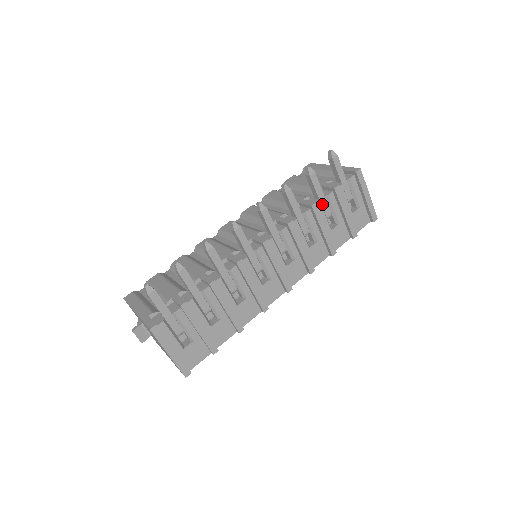
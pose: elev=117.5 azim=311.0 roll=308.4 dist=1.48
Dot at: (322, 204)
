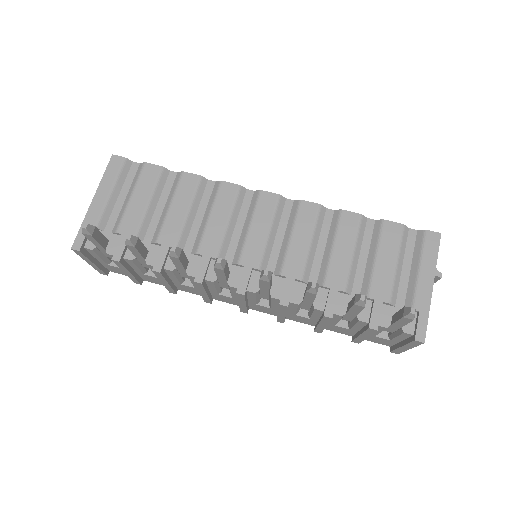
Dot at: (347, 315)
